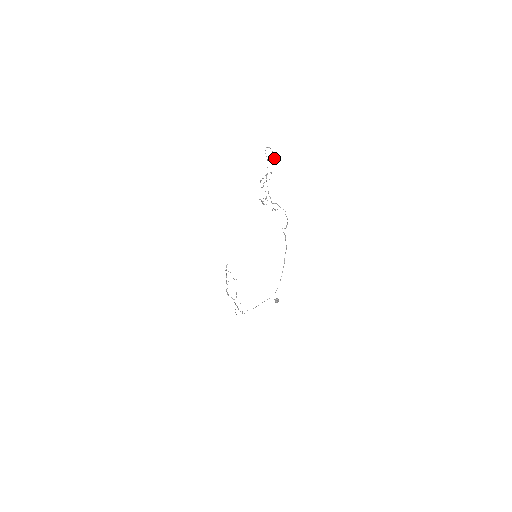
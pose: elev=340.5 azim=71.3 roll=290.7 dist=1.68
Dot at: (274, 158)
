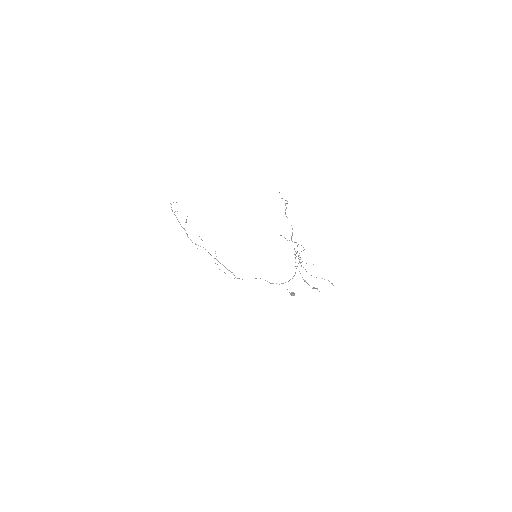
Dot at: occluded
